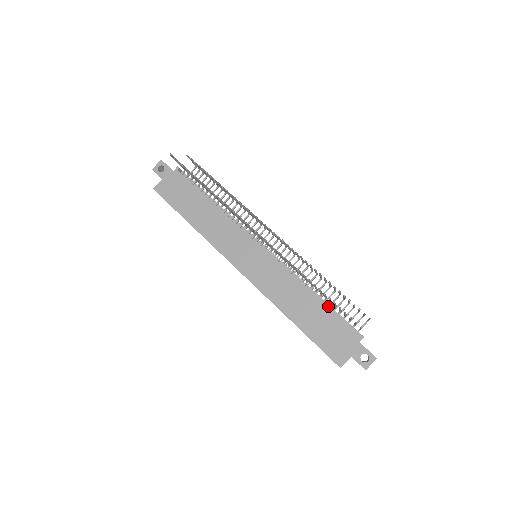
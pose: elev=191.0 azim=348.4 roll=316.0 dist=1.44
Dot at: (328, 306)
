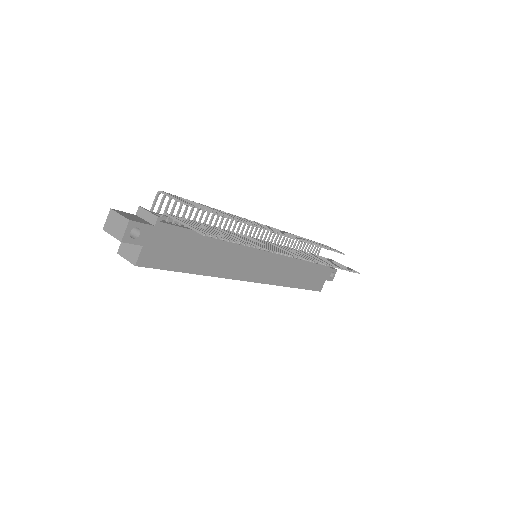
Dot at: occluded
